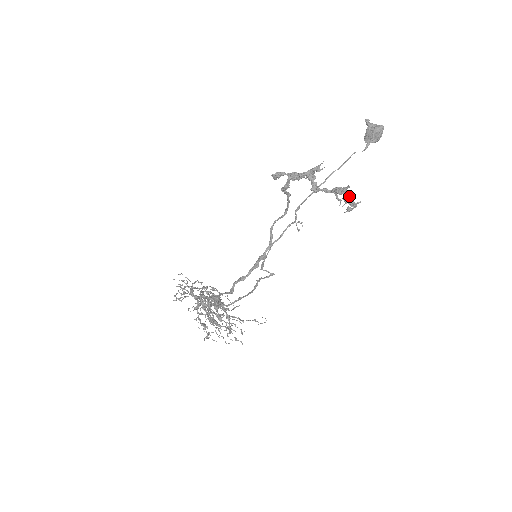
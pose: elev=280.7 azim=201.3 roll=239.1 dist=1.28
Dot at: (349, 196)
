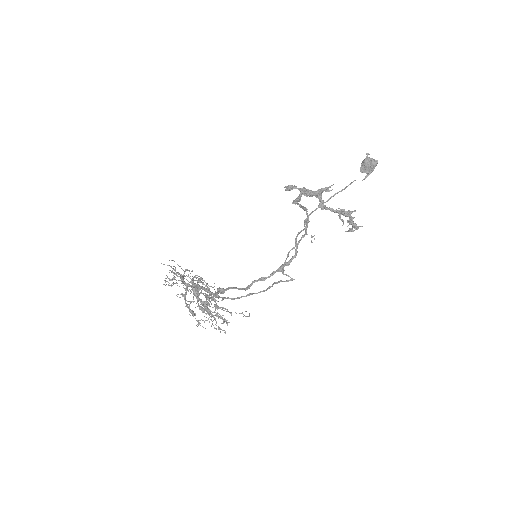
Dot at: occluded
